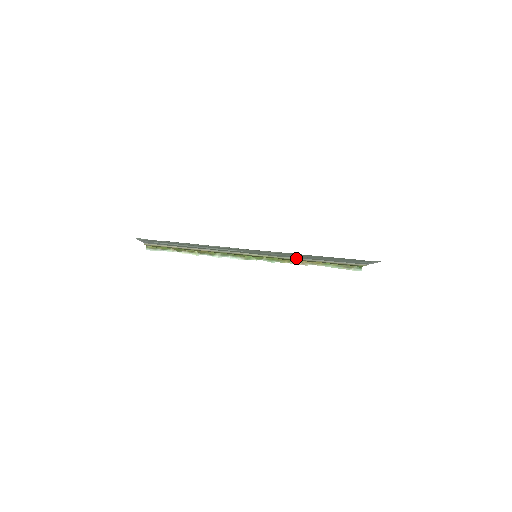
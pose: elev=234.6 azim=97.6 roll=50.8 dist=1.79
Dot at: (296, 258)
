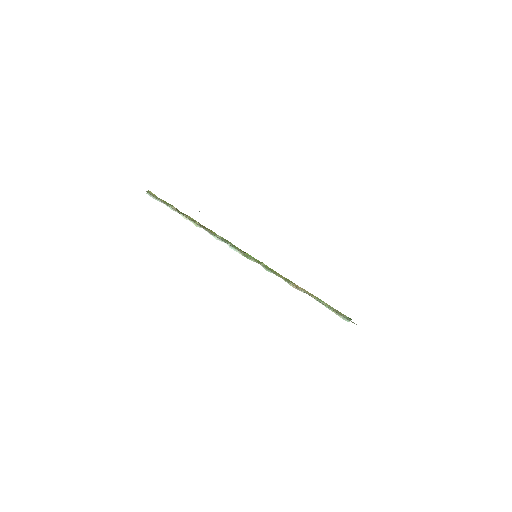
Dot at: occluded
